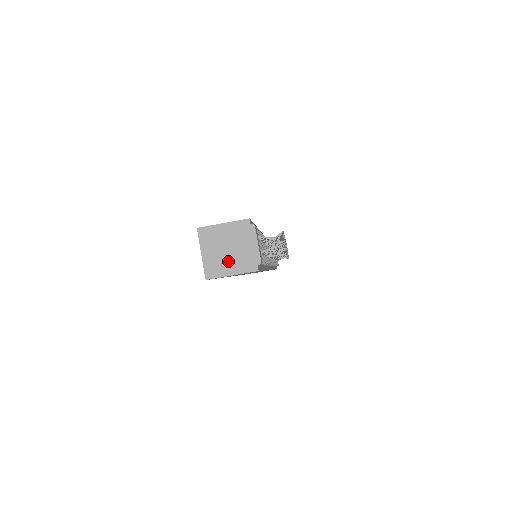
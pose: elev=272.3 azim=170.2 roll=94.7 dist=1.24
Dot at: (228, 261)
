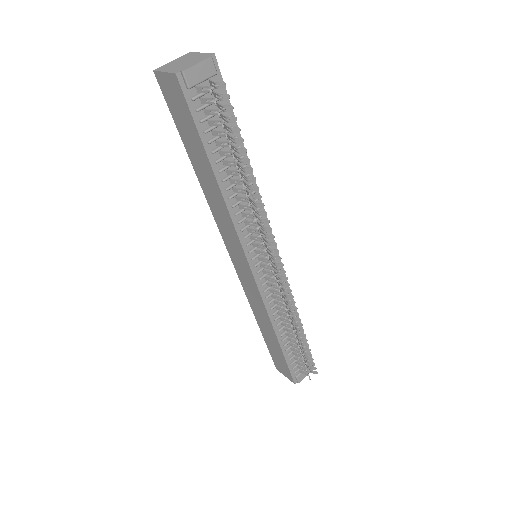
Dot at: (174, 66)
